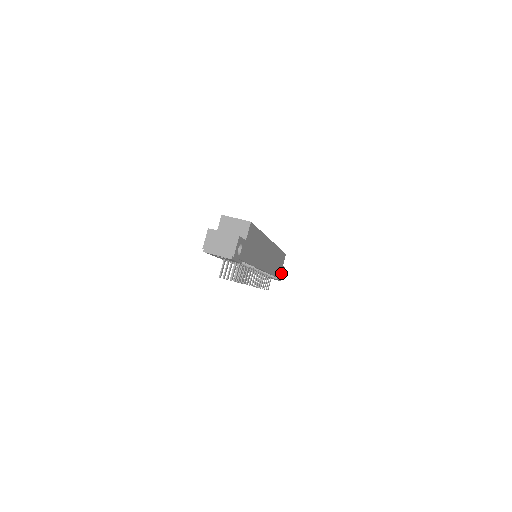
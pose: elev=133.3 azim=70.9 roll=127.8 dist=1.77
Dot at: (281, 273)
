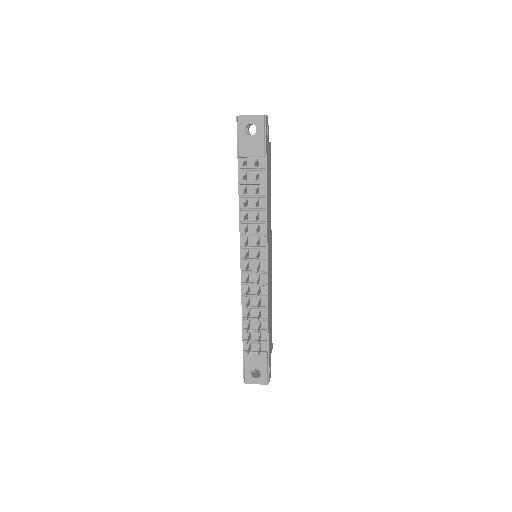
Dot at: (269, 364)
